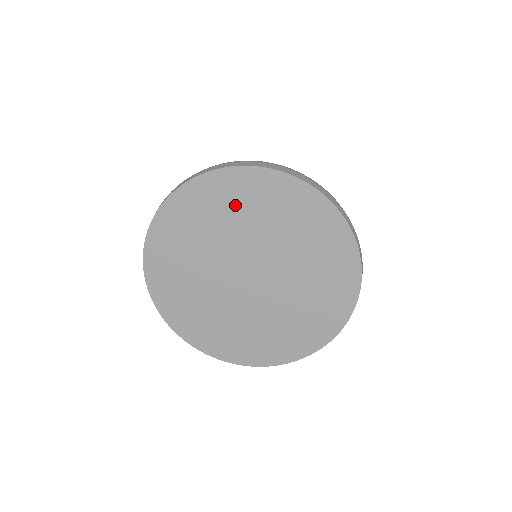
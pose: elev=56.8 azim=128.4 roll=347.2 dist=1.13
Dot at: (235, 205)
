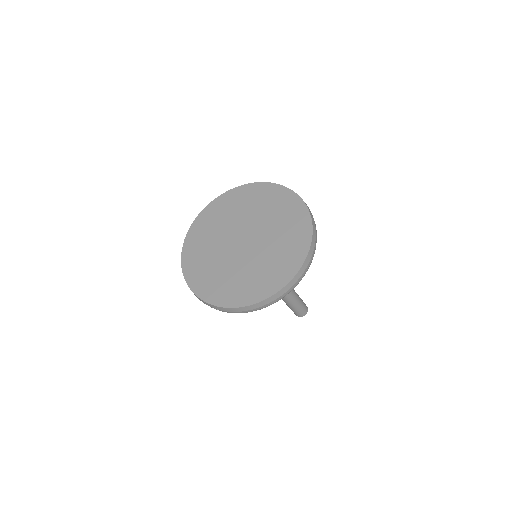
Dot at: (240, 203)
